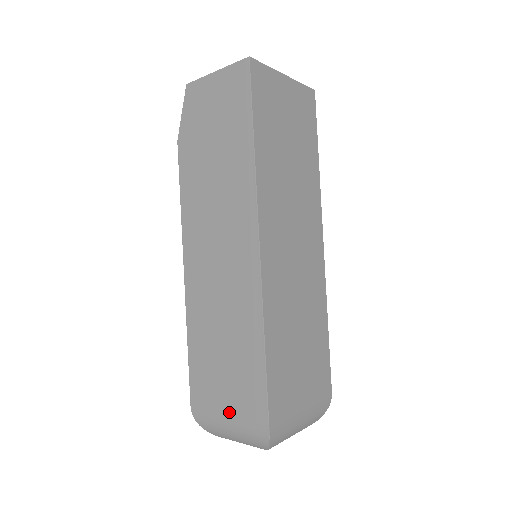
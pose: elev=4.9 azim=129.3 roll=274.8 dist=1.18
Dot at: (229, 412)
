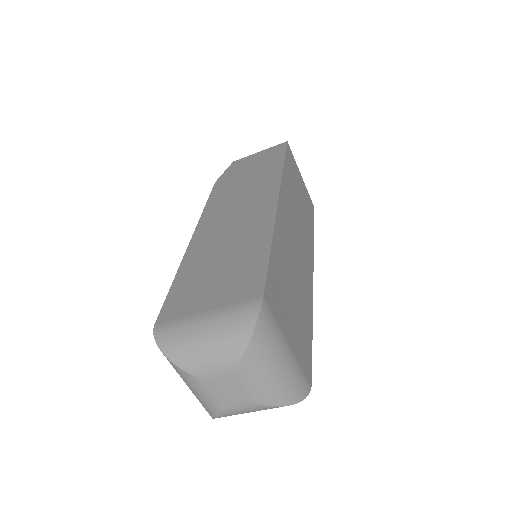
Dot at: (211, 306)
